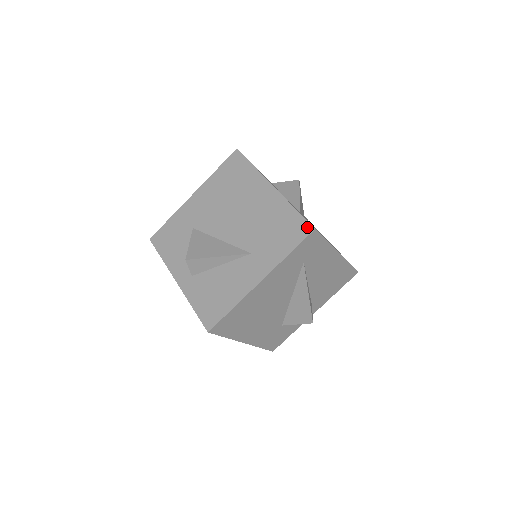
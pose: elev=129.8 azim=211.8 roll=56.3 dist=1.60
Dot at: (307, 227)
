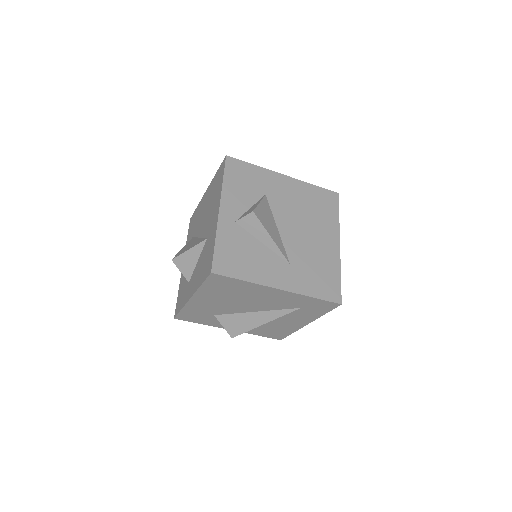
Dot at: (338, 297)
